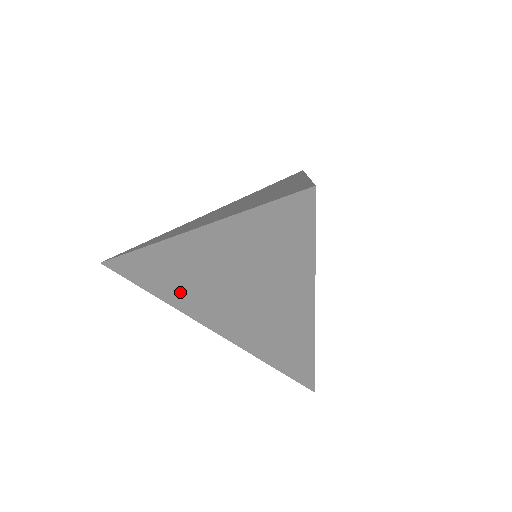
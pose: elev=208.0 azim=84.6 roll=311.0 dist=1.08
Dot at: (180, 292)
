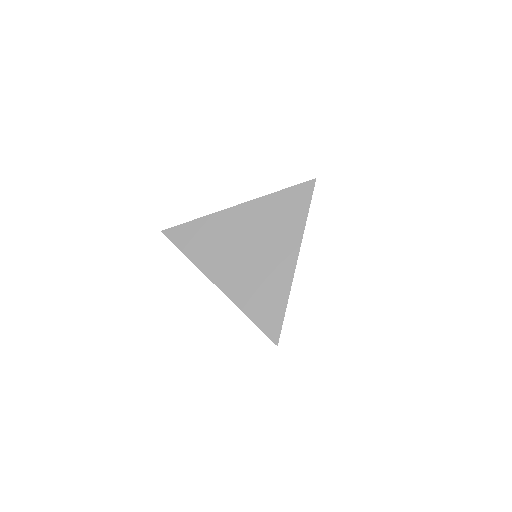
Dot at: (210, 252)
